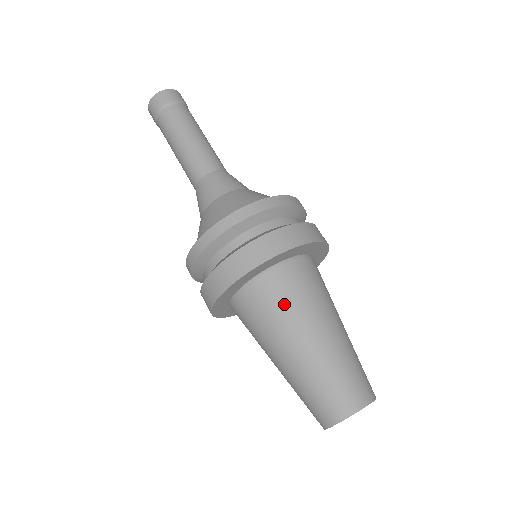
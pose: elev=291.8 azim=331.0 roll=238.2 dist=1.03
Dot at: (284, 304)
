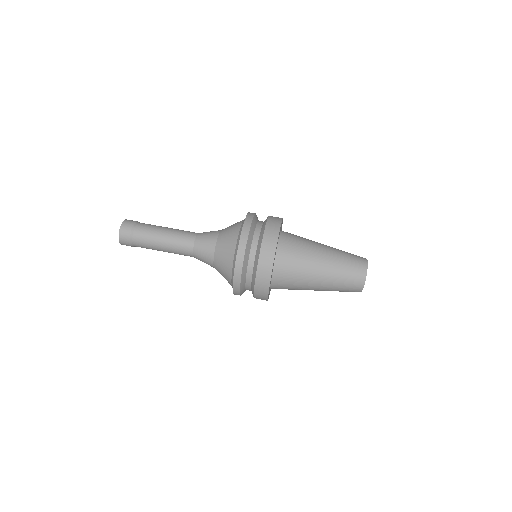
Dot at: (299, 255)
